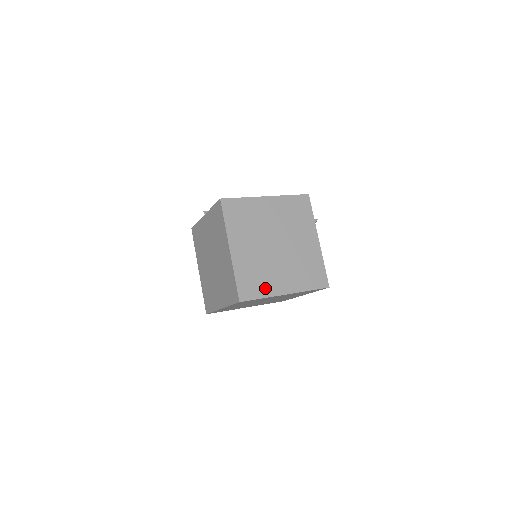
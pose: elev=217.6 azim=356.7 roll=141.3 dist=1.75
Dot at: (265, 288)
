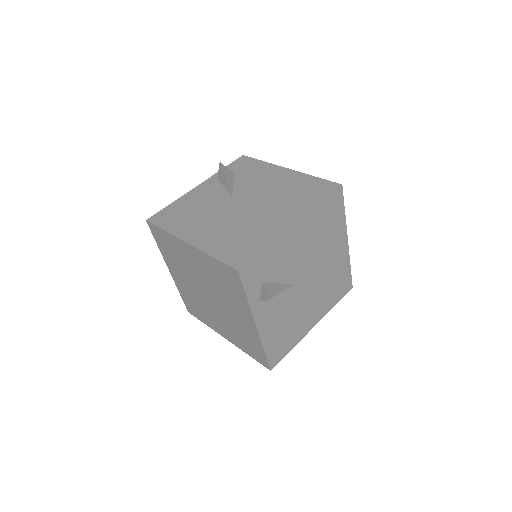
Dot at: (206, 319)
